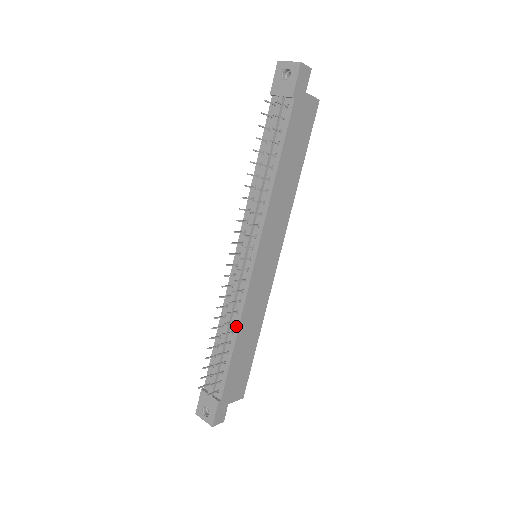
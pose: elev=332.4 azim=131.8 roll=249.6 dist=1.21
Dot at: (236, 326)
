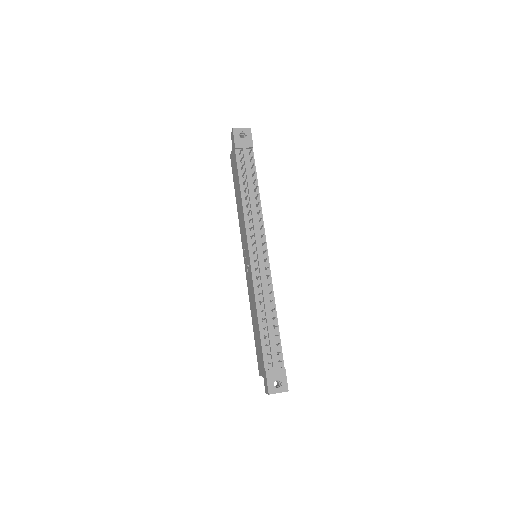
Dot at: (273, 304)
